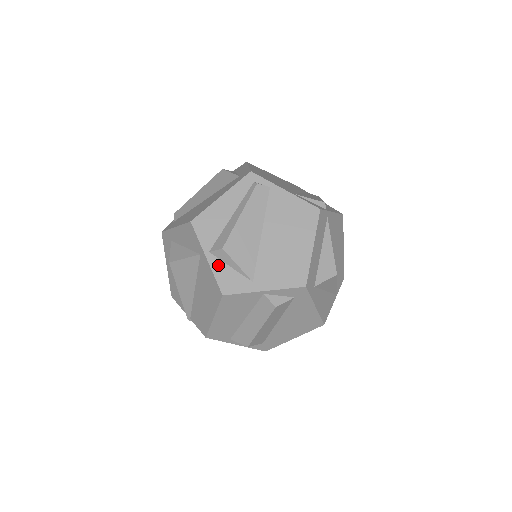
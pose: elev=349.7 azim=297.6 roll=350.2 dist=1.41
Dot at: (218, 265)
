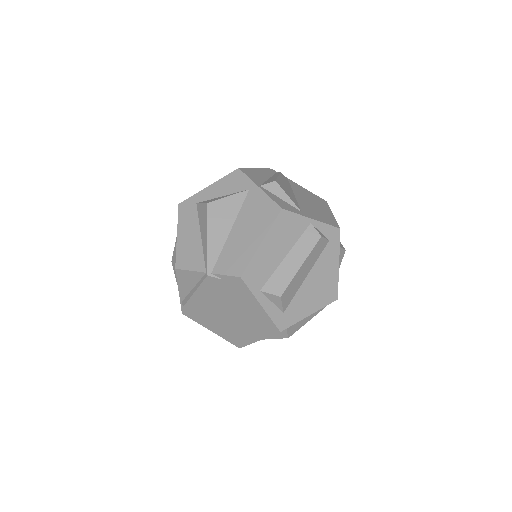
Dot at: (270, 194)
